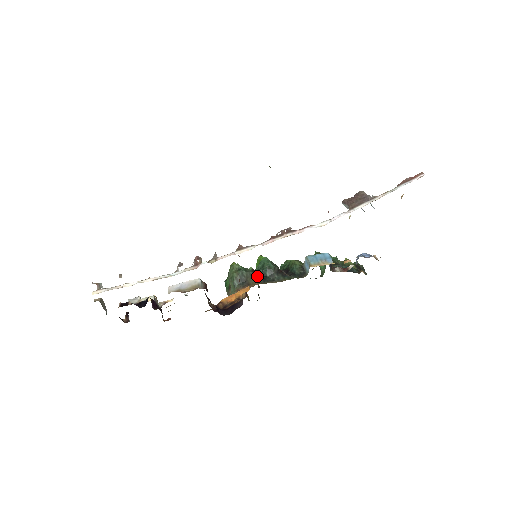
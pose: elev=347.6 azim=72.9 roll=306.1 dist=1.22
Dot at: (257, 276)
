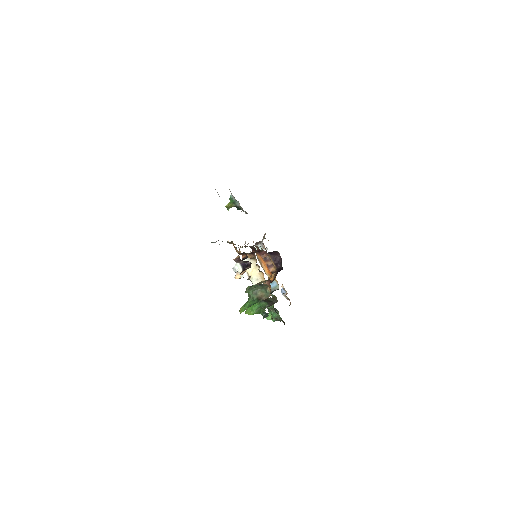
Dot at: occluded
